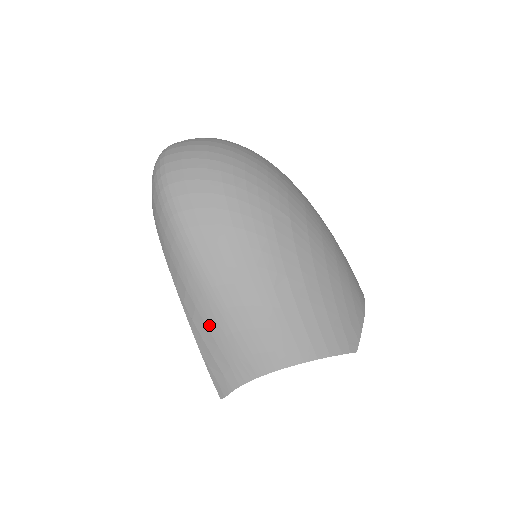
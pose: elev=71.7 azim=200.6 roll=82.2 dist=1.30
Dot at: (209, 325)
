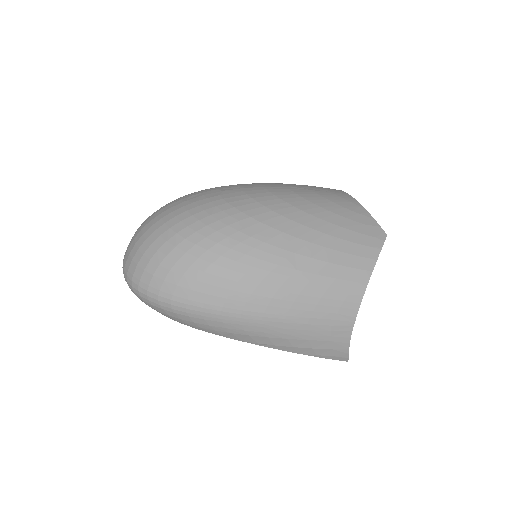
Dot at: (289, 337)
